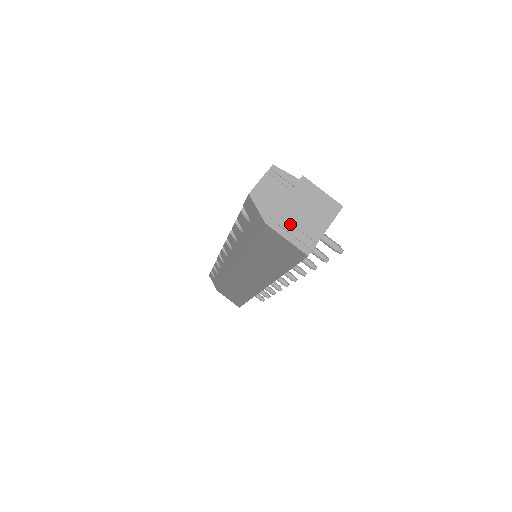
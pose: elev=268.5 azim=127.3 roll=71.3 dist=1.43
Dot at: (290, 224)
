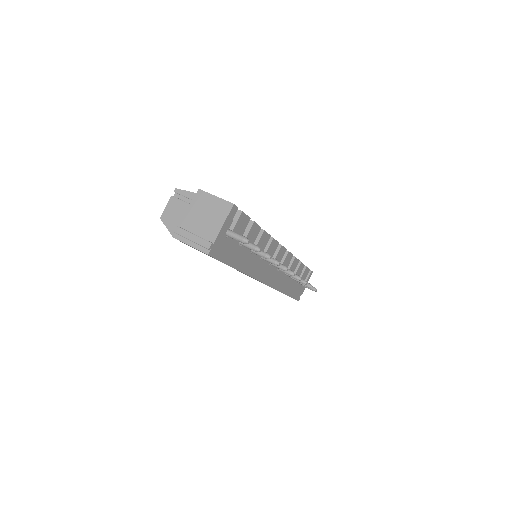
Dot at: (189, 233)
